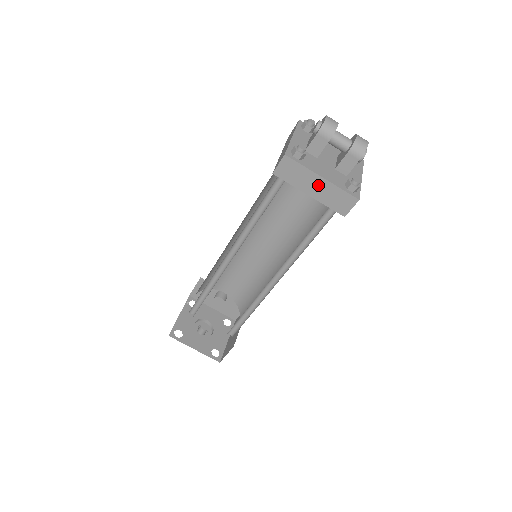
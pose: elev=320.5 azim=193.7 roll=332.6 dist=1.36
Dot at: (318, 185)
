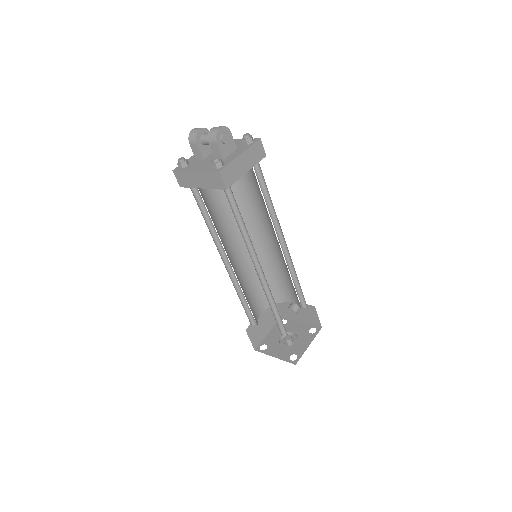
Dot at: (198, 178)
